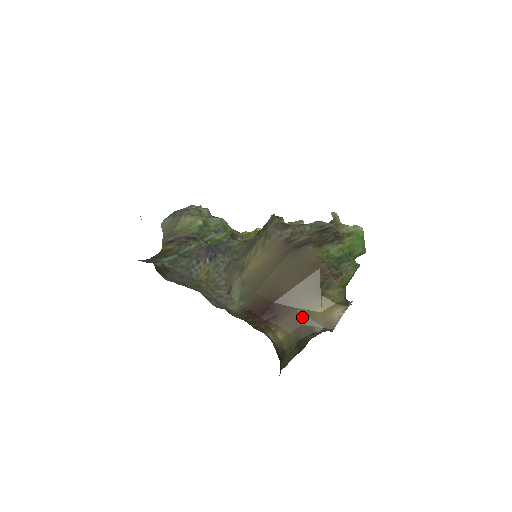
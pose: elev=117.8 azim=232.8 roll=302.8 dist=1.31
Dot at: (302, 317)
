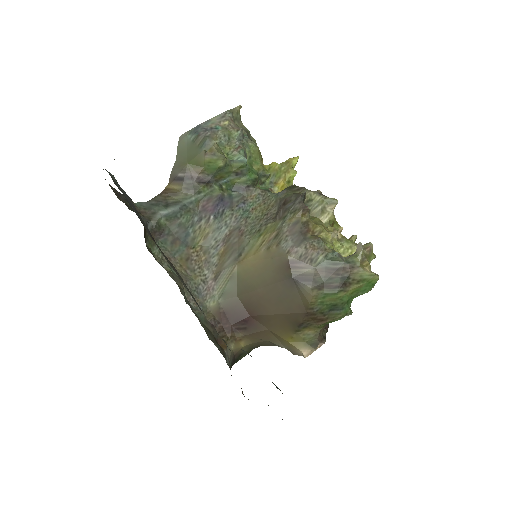
Dot at: (270, 336)
